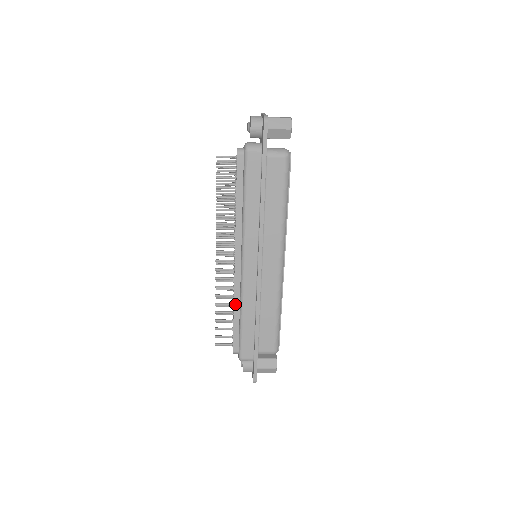
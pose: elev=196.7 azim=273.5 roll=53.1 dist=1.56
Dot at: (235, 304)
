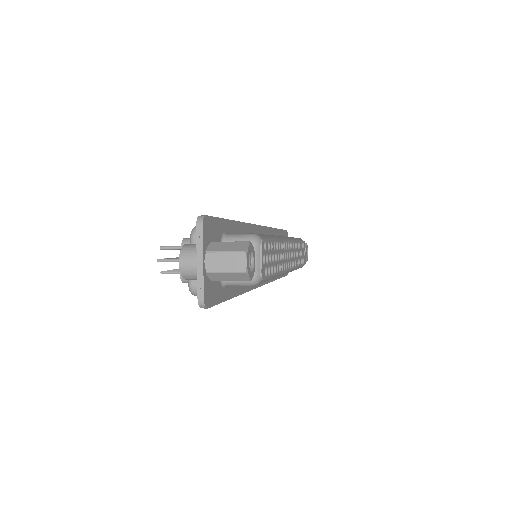
Dot at: occluded
